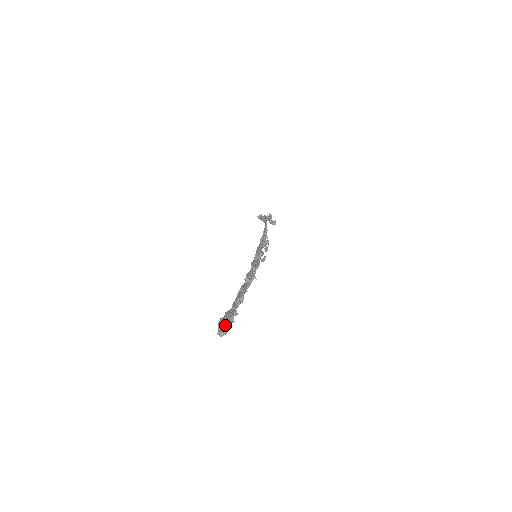
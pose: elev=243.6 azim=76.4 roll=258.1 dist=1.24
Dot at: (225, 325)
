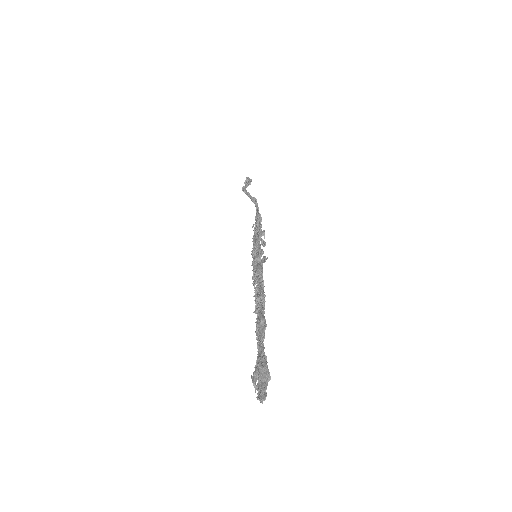
Dot at: (265, 388)
